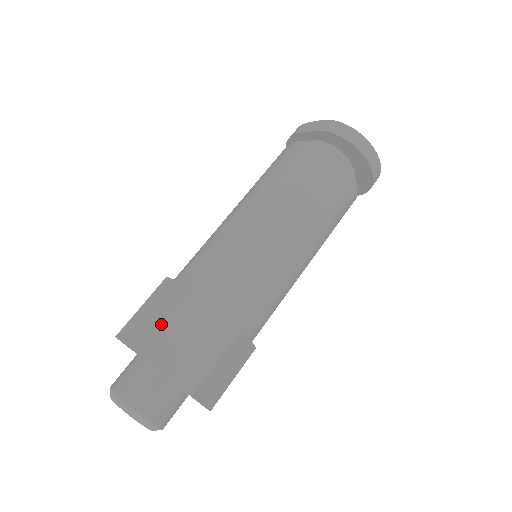
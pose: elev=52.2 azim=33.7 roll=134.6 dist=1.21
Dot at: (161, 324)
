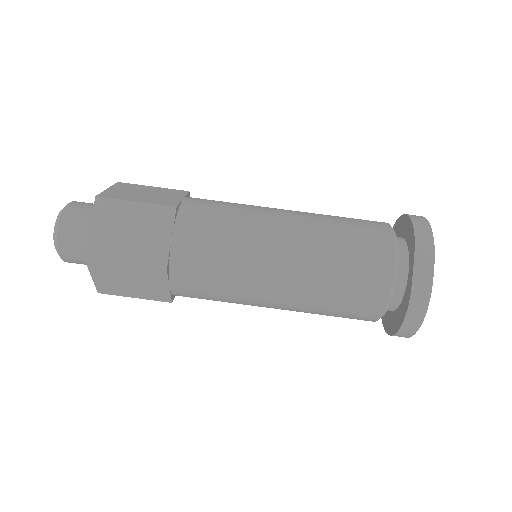
Dot at: (119, 260)
